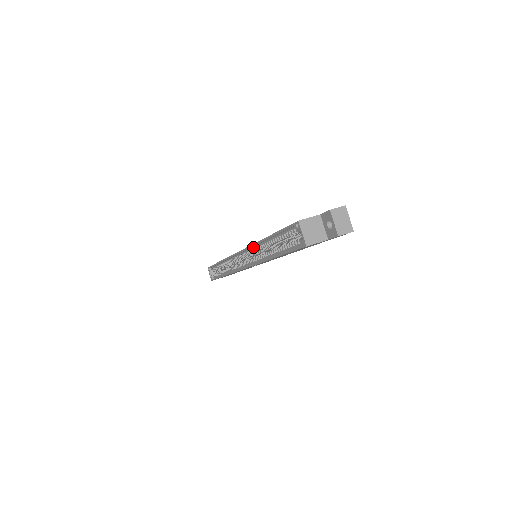
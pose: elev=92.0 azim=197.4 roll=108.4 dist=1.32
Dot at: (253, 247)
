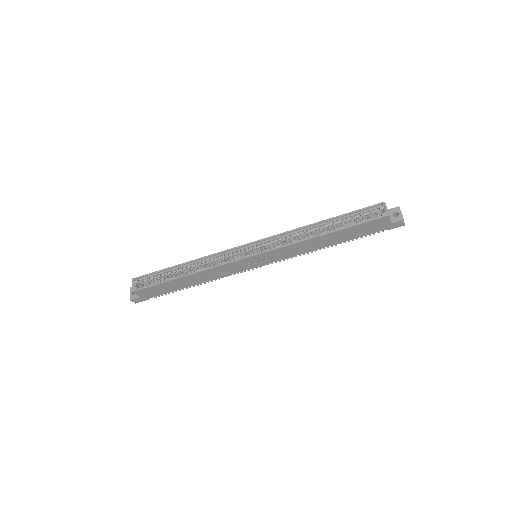
Dot at: (287, 234)
